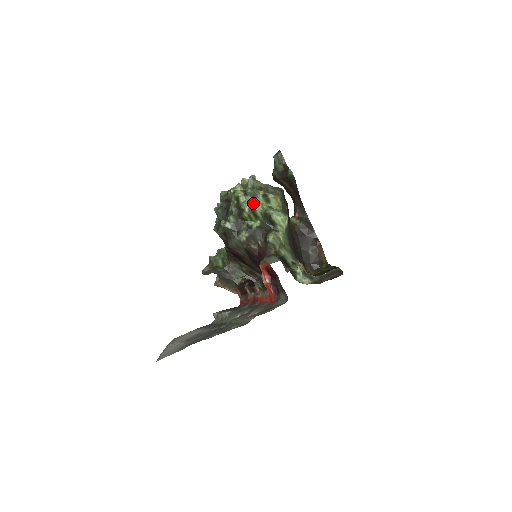
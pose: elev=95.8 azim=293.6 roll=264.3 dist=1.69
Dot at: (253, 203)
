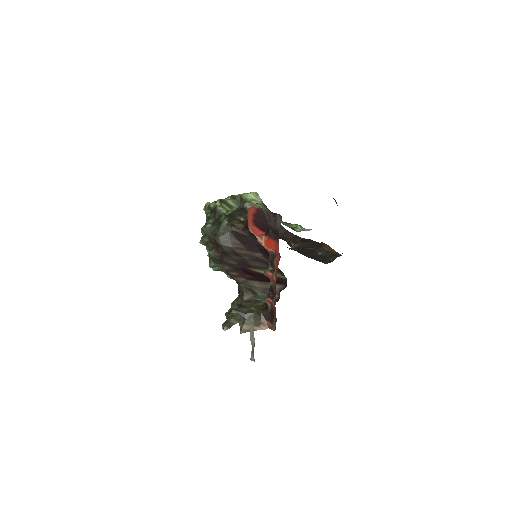
Dot at: occluded
